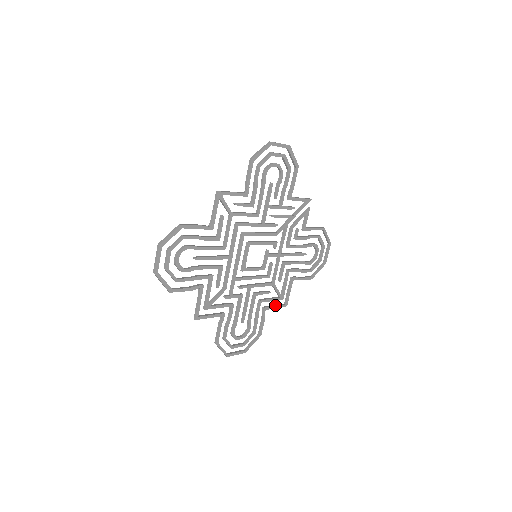
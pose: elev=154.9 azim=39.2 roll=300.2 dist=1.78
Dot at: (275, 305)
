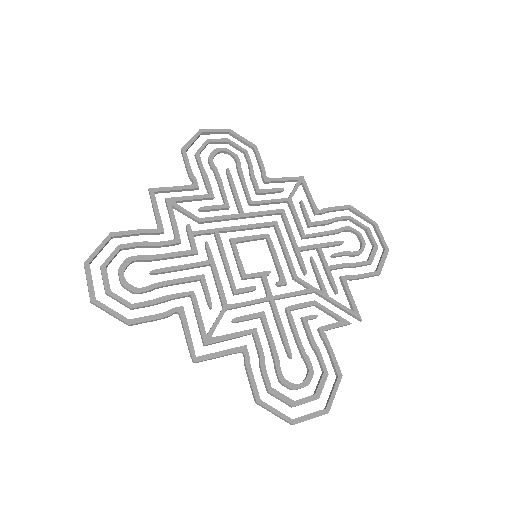
Dot at: occluded
